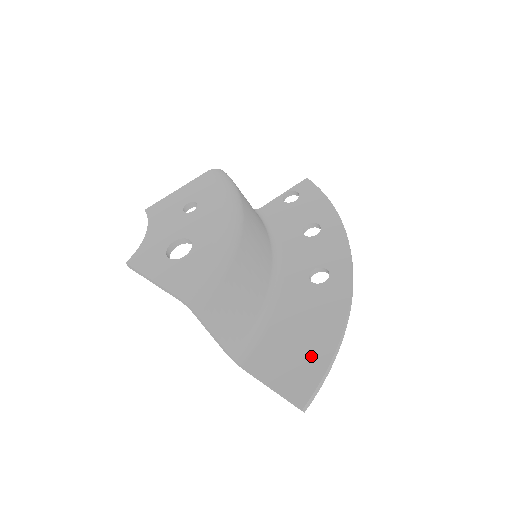
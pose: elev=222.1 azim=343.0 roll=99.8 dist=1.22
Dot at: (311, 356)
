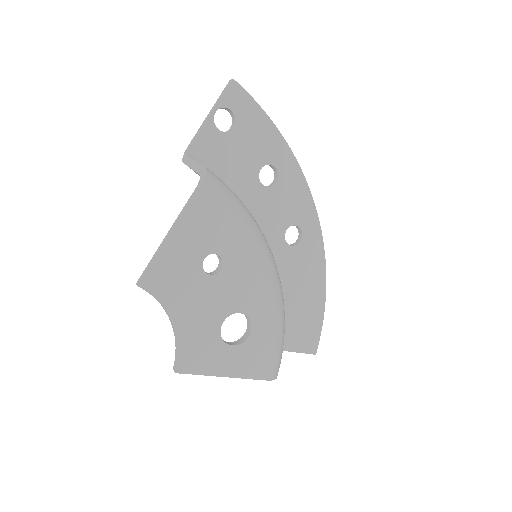
Dot at: (310, 315)
